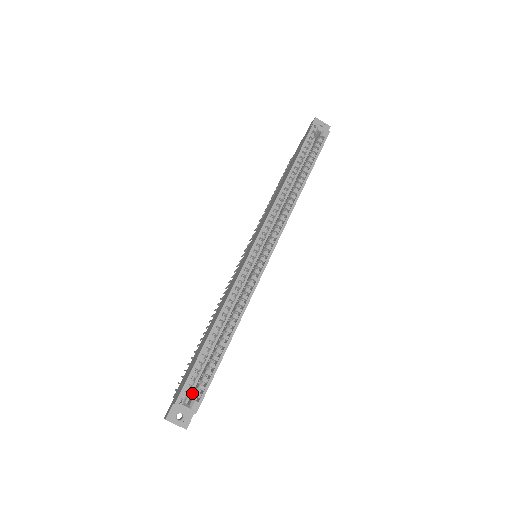
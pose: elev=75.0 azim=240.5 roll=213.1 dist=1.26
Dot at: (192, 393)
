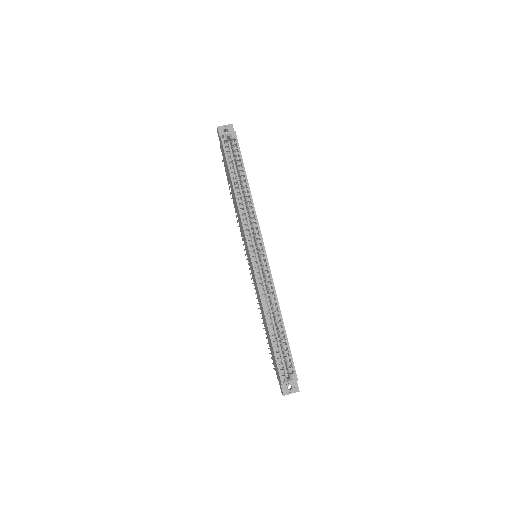
Dot at: (286, 369)
